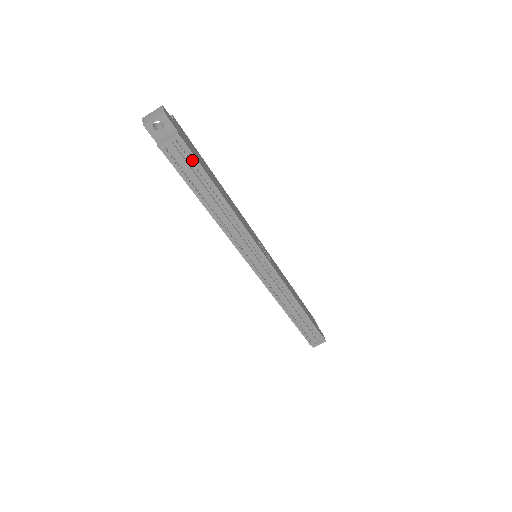
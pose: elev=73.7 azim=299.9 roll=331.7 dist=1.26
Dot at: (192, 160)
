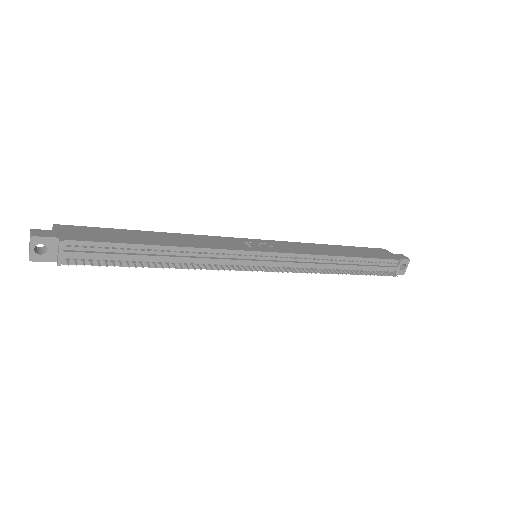
Dot at: (99, 246)
